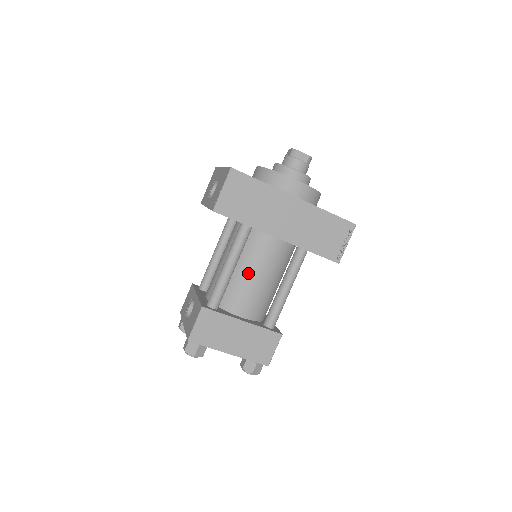
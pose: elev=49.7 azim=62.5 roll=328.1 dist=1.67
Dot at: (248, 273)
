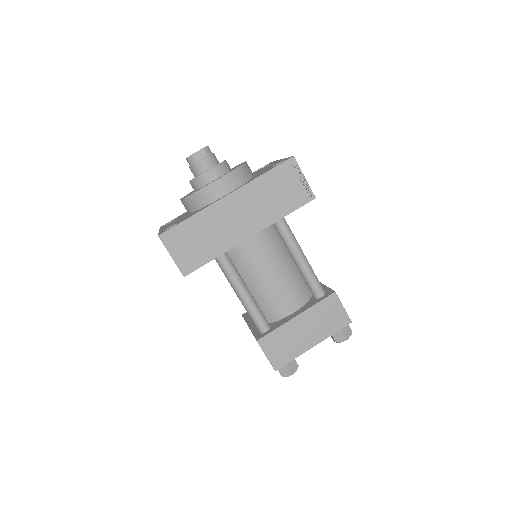
Dot at: (261, 281)
